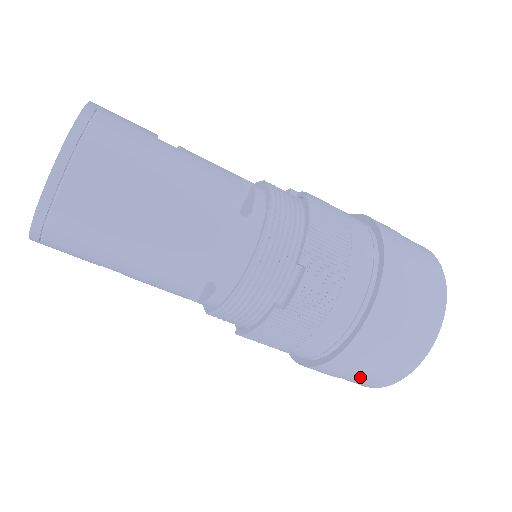
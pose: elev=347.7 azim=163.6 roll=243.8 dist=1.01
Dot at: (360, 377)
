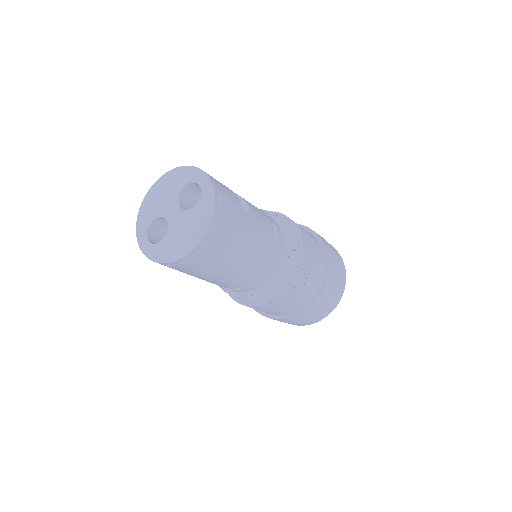
Dot at: occluded
